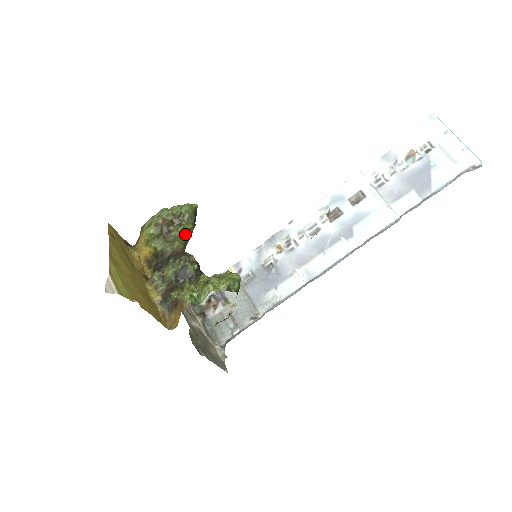
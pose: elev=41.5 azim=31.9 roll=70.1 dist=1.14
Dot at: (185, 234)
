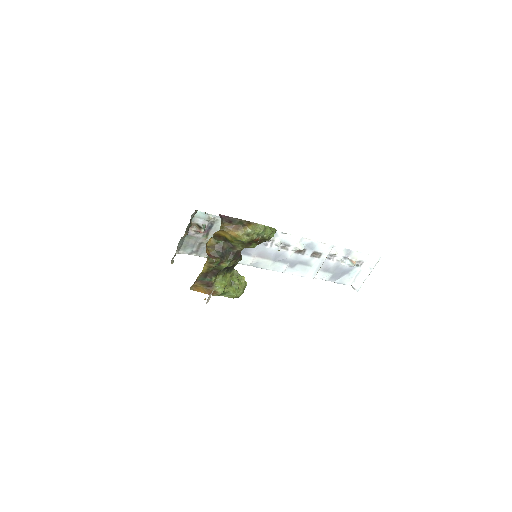
Dot at: occluded
